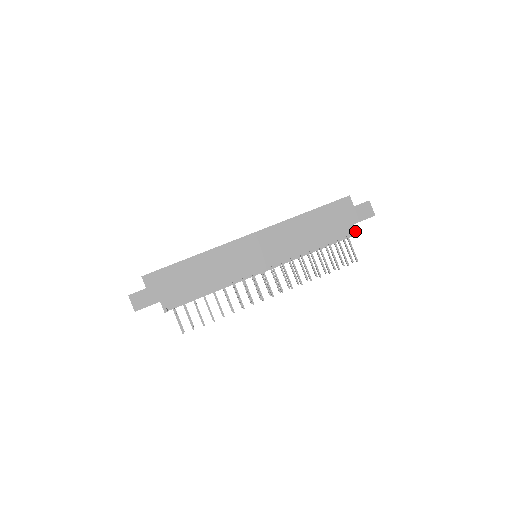
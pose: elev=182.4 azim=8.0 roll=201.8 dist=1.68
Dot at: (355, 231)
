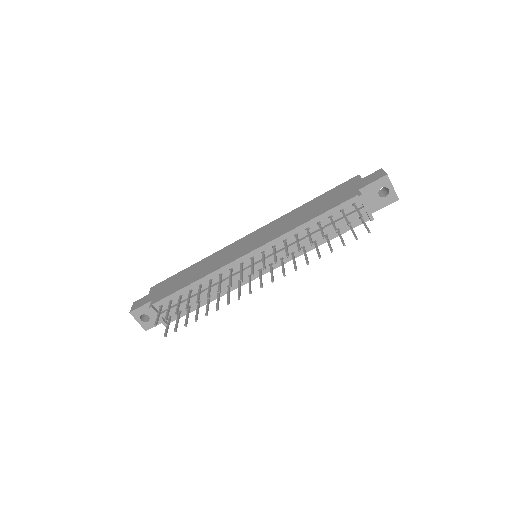
Dot at: (359, 193)
